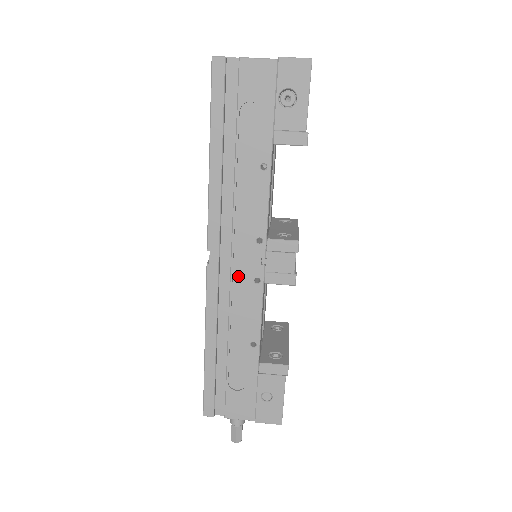
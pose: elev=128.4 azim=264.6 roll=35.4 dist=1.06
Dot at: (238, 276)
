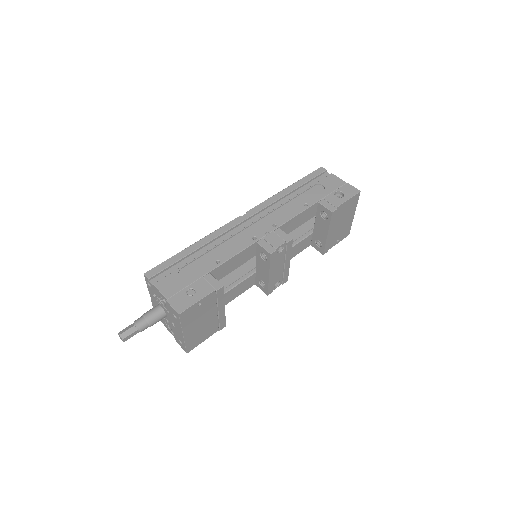
Dot at: (248, 231)
